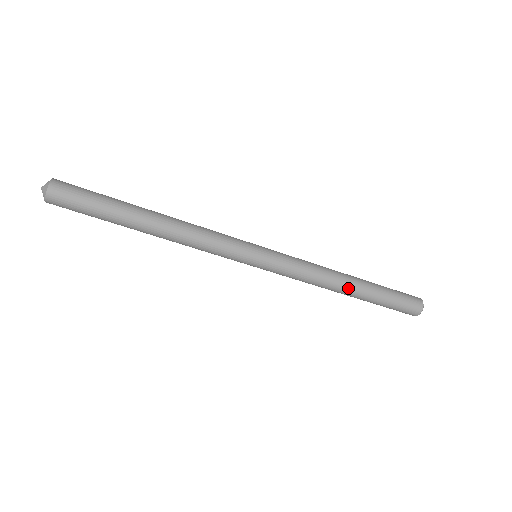
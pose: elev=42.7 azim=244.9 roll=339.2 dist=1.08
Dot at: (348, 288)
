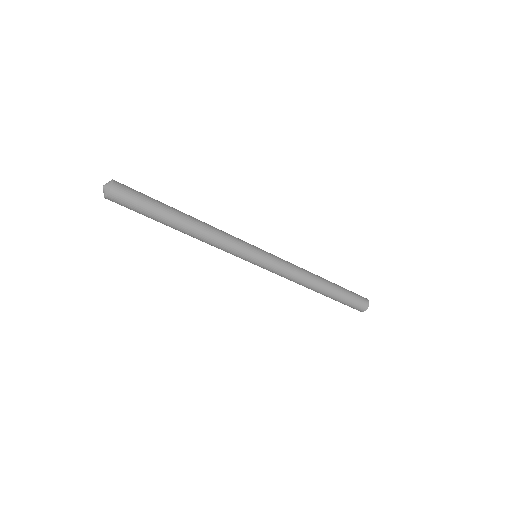
Dot at: (321, 282)
